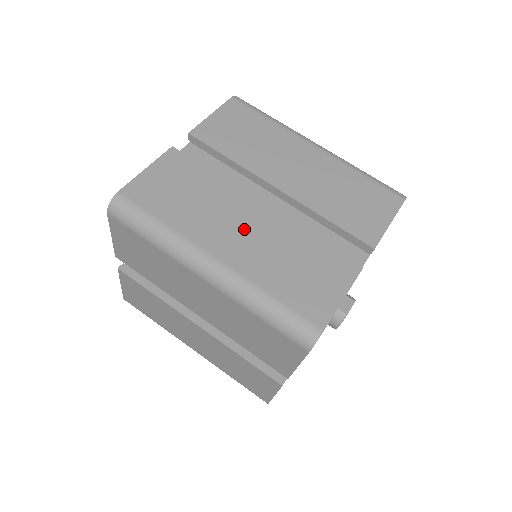
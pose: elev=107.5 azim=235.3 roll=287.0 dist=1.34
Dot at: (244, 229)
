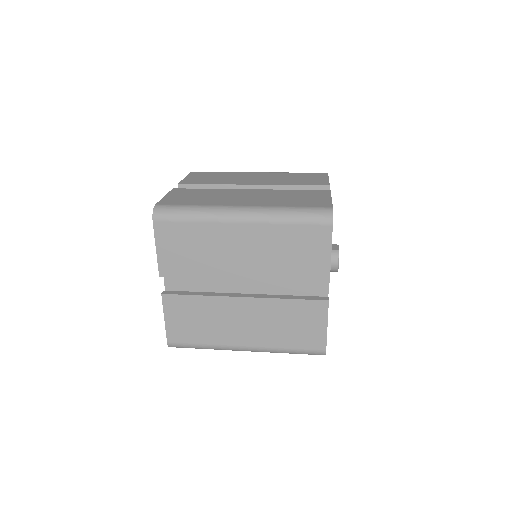
Dot at: (248, 196)
